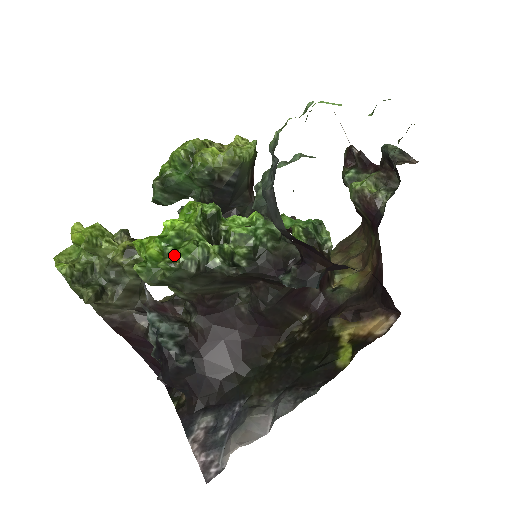
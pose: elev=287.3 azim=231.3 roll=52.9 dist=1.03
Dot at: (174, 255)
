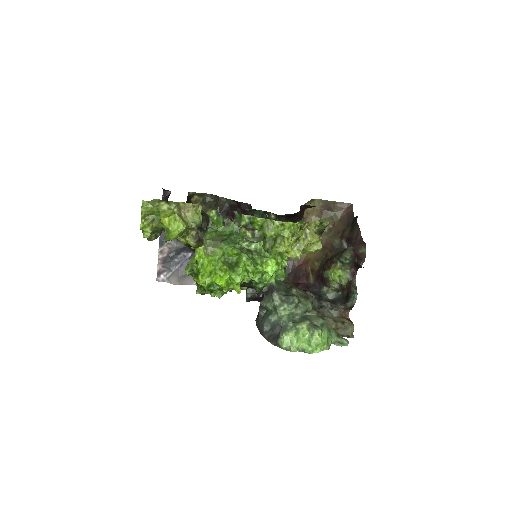
Dot at: occluded
